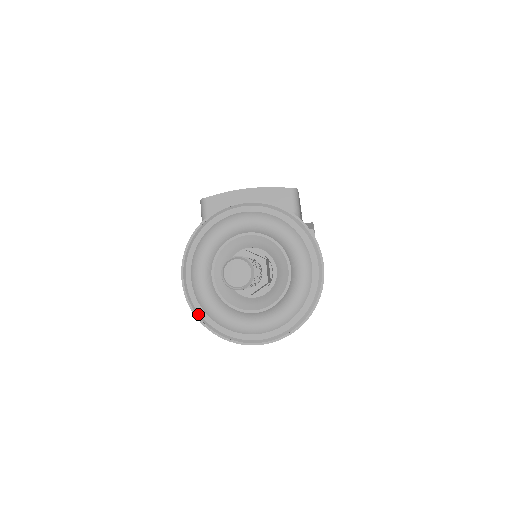
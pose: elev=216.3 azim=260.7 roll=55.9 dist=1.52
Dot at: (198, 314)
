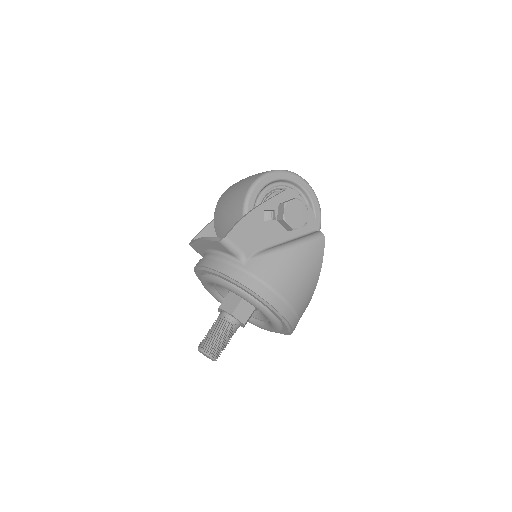
Dot at: occluded
